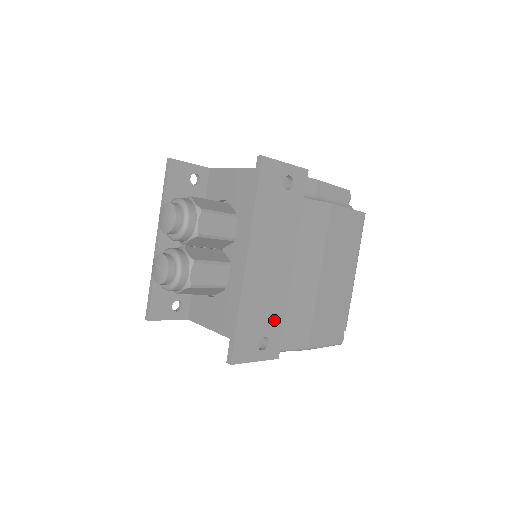
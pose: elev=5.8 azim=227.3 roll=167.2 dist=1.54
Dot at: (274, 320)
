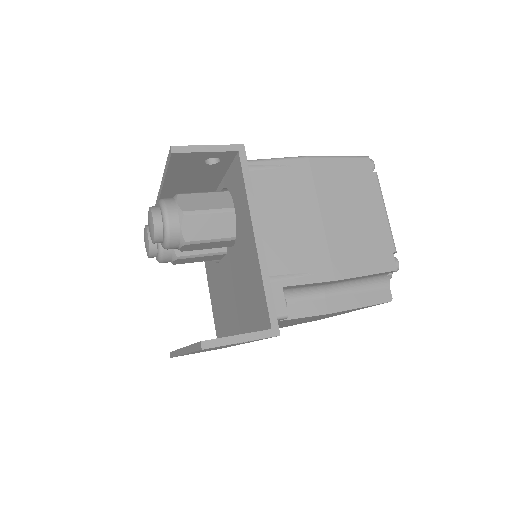
Dot at: occluded
